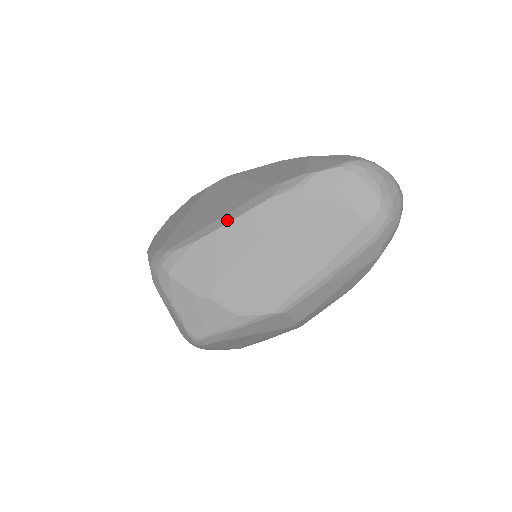
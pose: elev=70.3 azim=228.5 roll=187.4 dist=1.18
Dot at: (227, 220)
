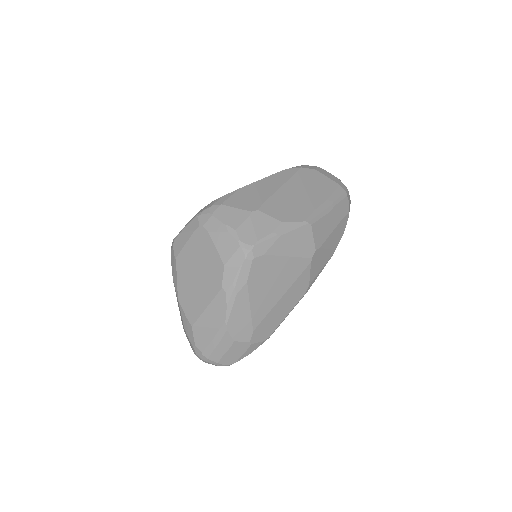
Dot at: (258, 180)
